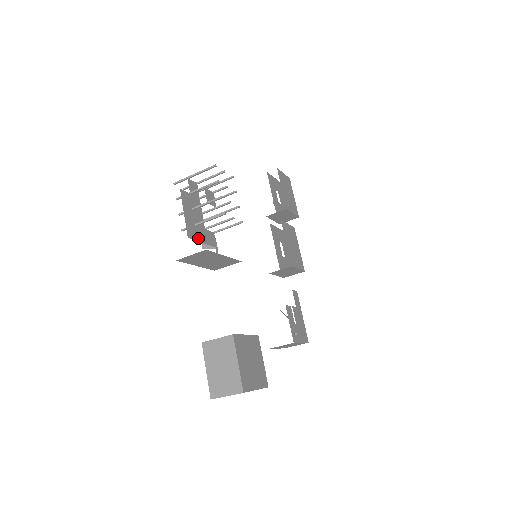
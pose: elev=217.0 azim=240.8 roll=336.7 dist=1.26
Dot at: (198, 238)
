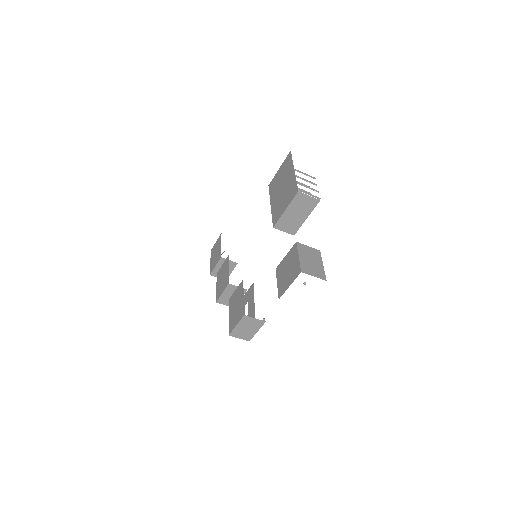
Dot at: occluded
